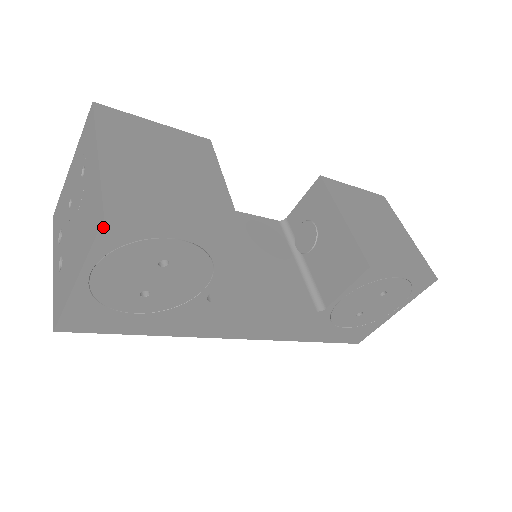
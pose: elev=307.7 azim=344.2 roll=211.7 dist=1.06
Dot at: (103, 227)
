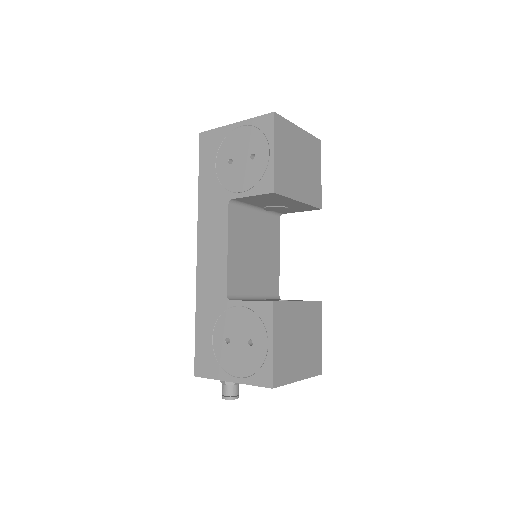
Dot at: (269, 115)
